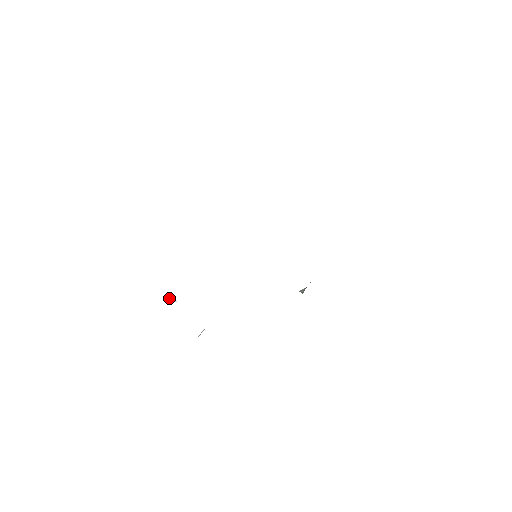
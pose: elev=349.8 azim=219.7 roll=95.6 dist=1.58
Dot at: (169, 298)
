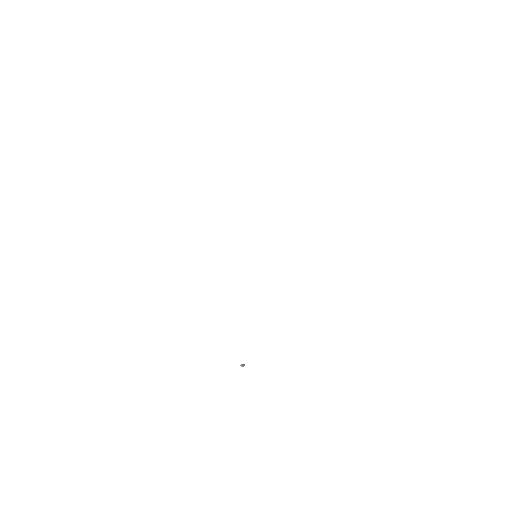
Dot at: (241, 365)
